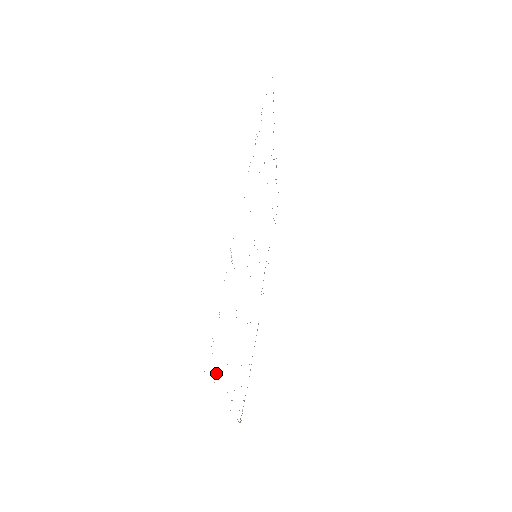
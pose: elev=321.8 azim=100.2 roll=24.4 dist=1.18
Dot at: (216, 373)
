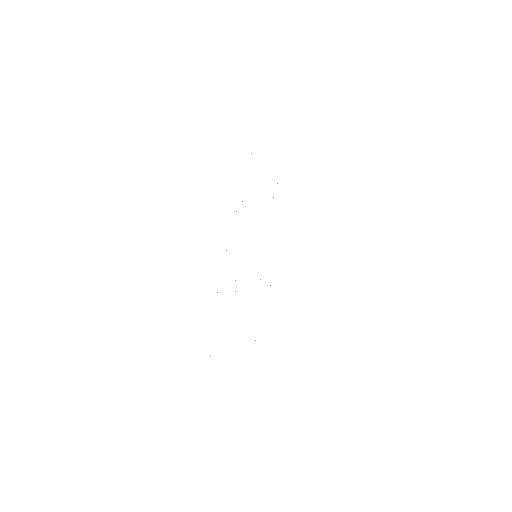
Dot at: occluded
